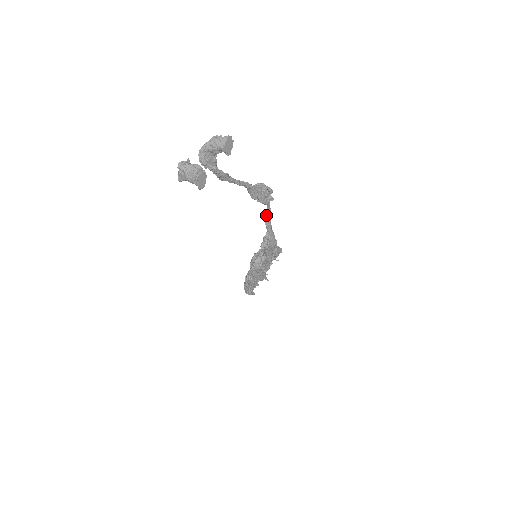
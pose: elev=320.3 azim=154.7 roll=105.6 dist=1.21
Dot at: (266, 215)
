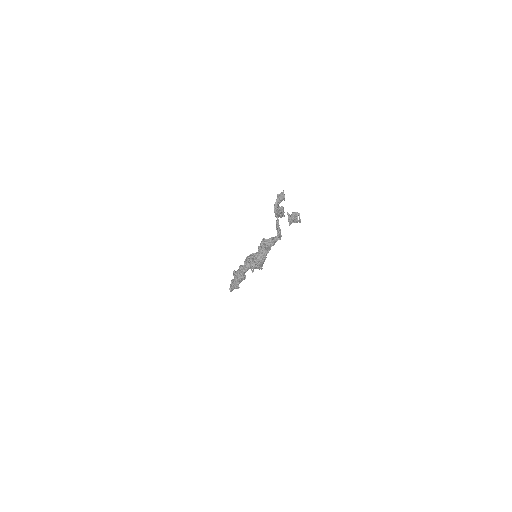
Dot at: (277, 224)
